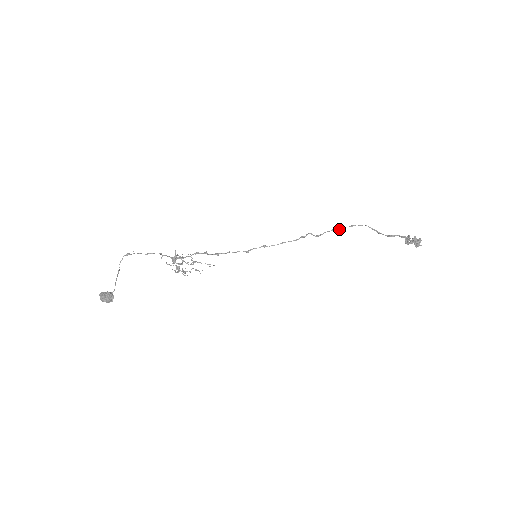
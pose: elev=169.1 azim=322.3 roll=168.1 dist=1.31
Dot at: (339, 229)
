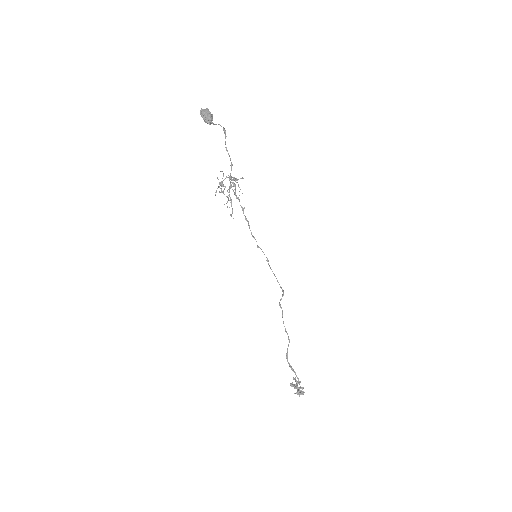
Dot at: occluded
